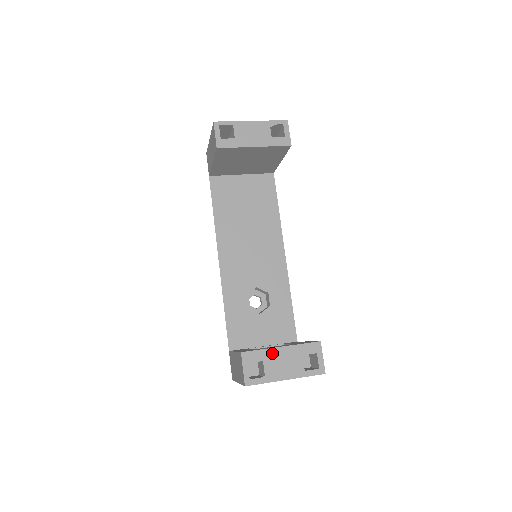
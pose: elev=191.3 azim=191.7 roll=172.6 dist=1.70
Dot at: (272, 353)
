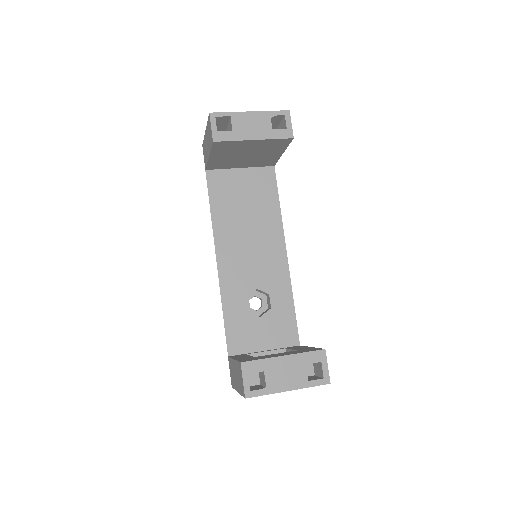
Dot at: (274, 363)
